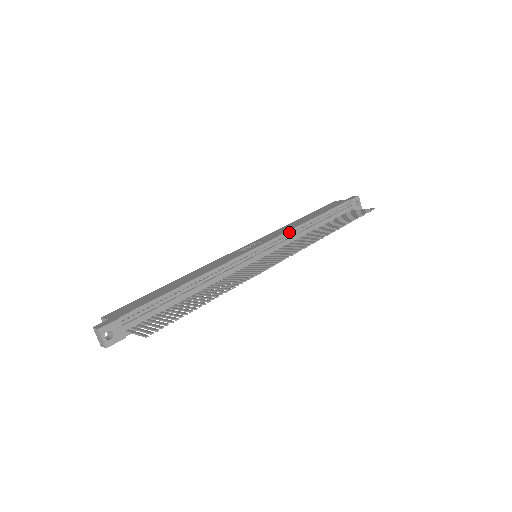
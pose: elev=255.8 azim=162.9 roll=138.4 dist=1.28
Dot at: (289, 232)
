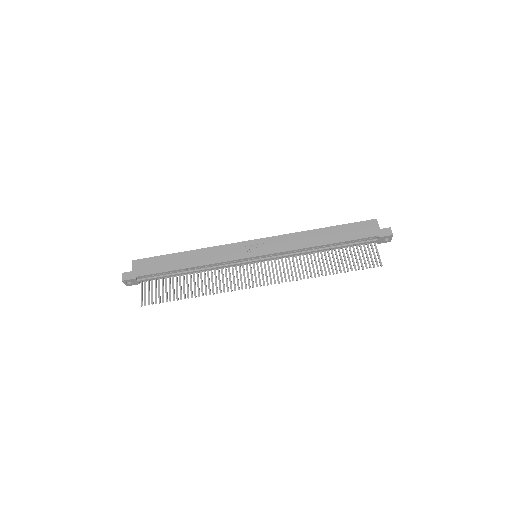
Dot at: (293, 251)
